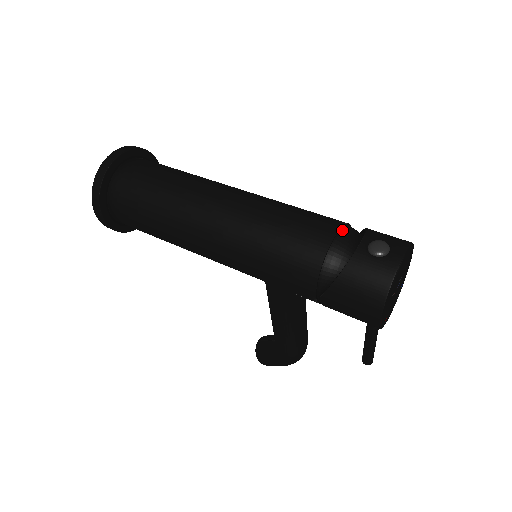
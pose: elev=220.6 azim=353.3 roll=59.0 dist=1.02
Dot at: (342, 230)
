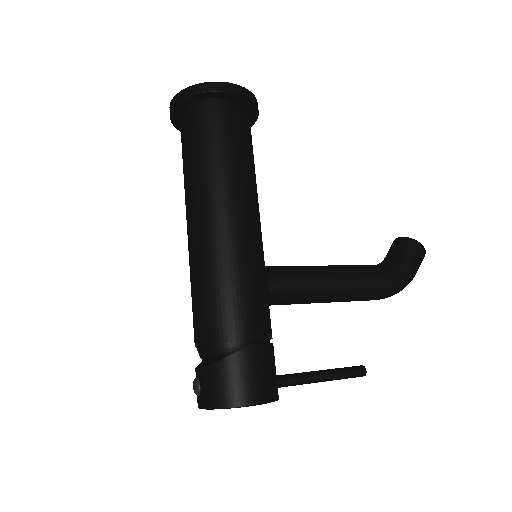
Dot at: (202, 346)
